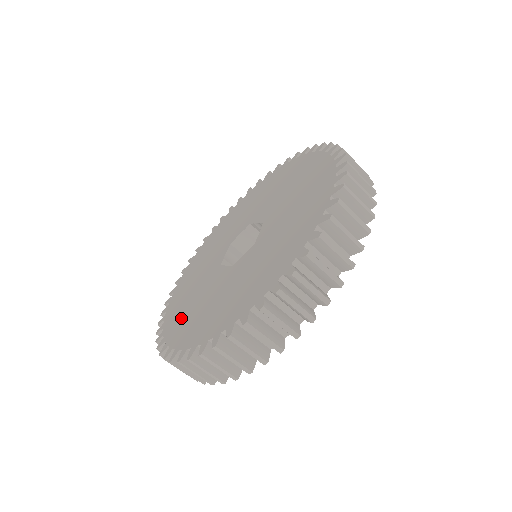
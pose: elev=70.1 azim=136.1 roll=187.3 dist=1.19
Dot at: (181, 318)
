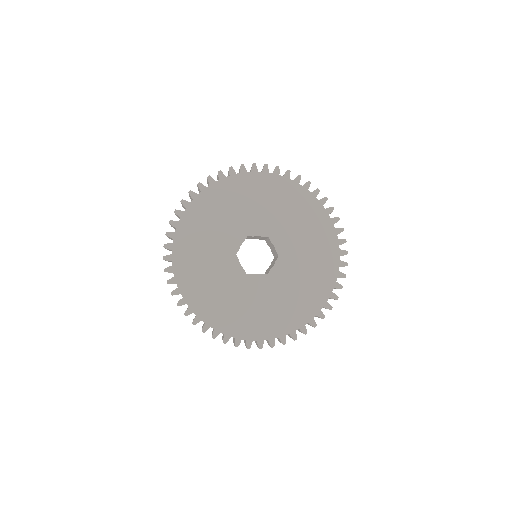
Dot at: (194, 275)
